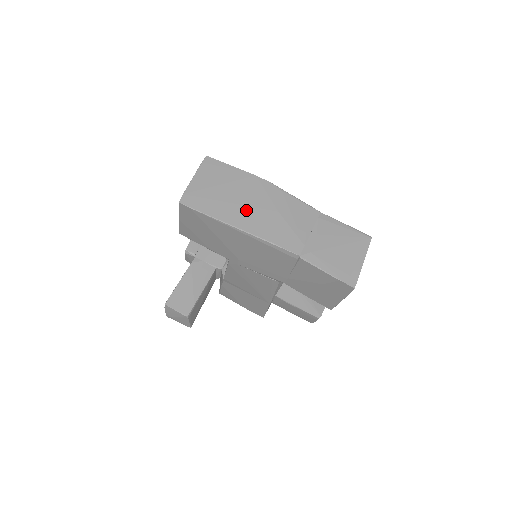
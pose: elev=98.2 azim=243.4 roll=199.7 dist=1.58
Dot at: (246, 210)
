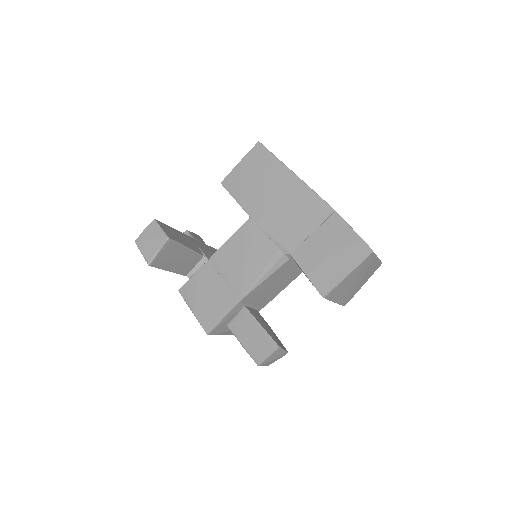
Dot at: occluded
